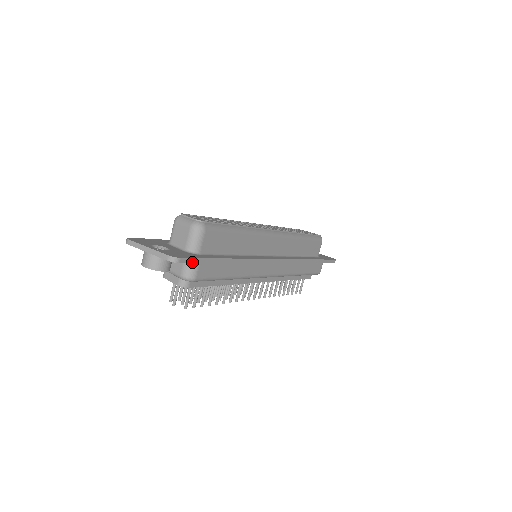
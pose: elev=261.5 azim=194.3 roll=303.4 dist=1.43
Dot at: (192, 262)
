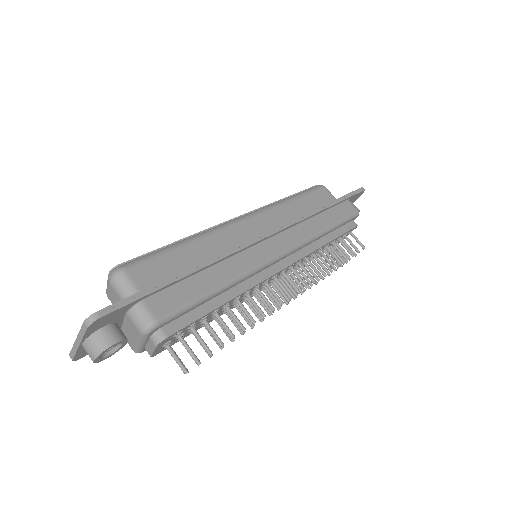
Dot at: (123, 306)
